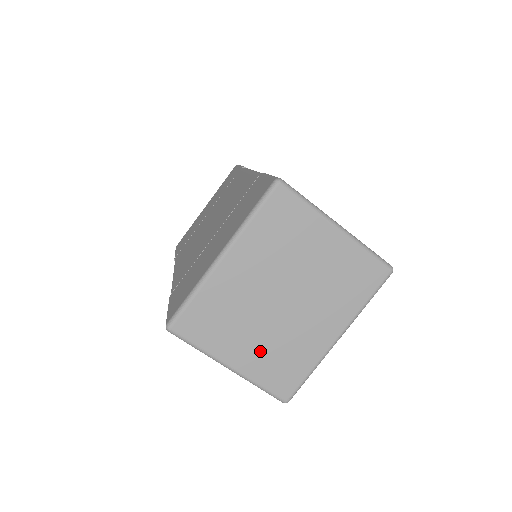
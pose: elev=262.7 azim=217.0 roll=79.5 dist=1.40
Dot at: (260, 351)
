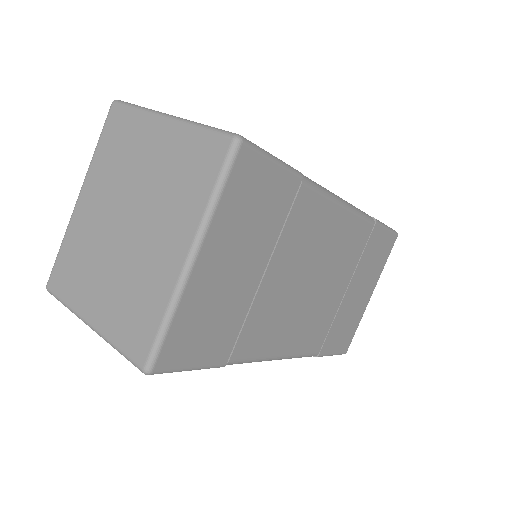
Dot at: (112, 297)
